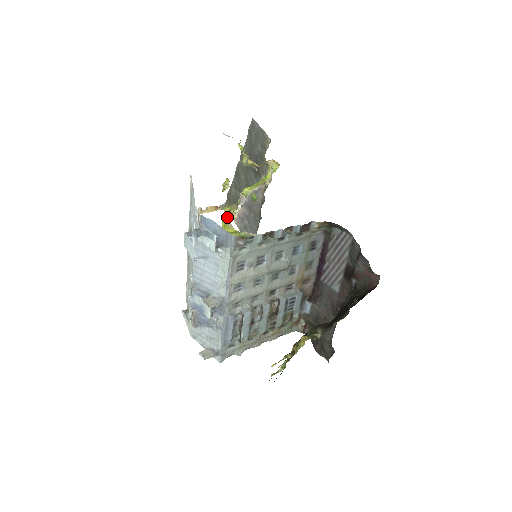
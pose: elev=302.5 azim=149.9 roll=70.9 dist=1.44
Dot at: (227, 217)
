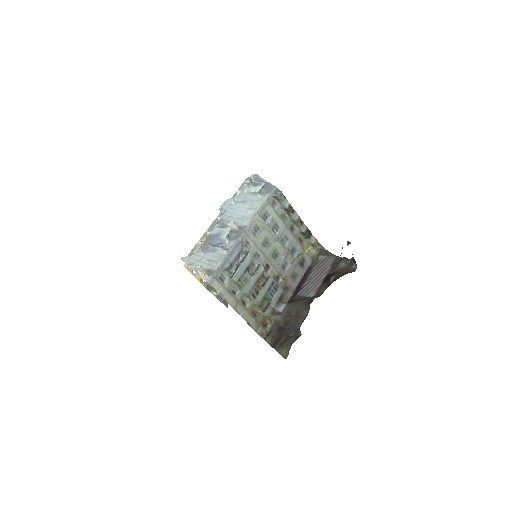
Dot at: occluded
